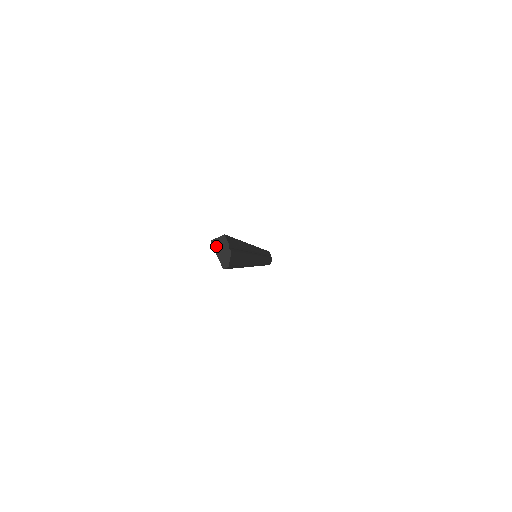
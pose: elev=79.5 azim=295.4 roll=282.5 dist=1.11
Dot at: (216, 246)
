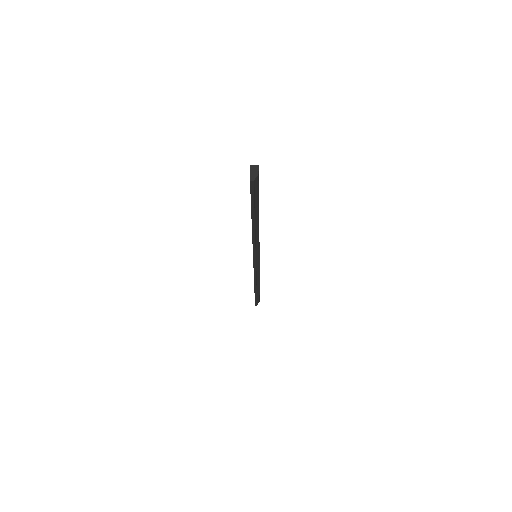
Dot at: (252, 169)
